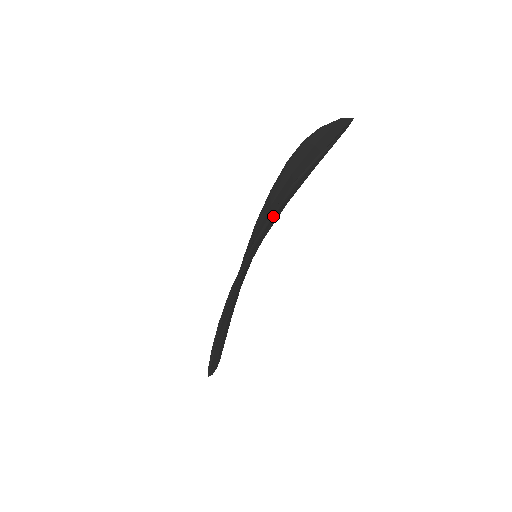
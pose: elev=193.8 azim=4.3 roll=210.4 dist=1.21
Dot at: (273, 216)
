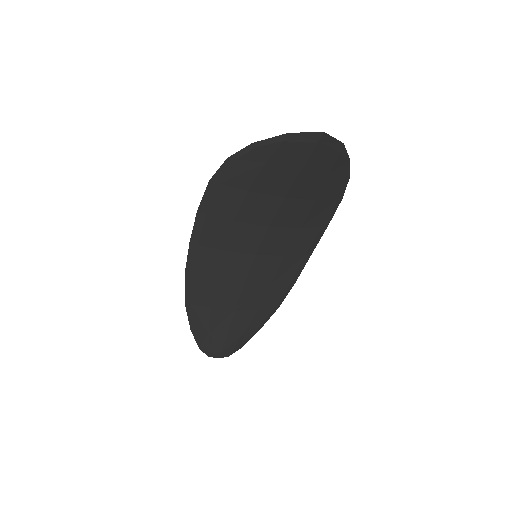
Dot at: (221, 186)
